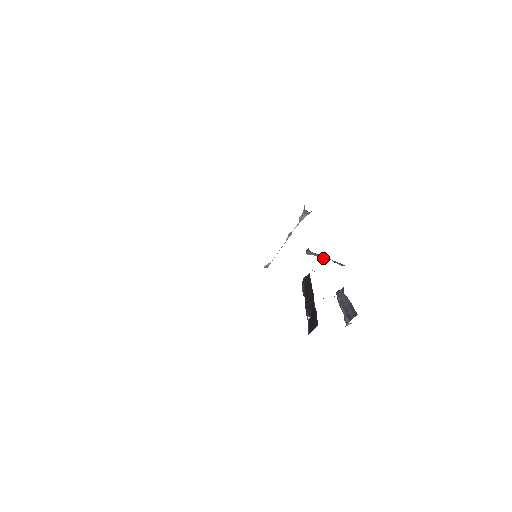
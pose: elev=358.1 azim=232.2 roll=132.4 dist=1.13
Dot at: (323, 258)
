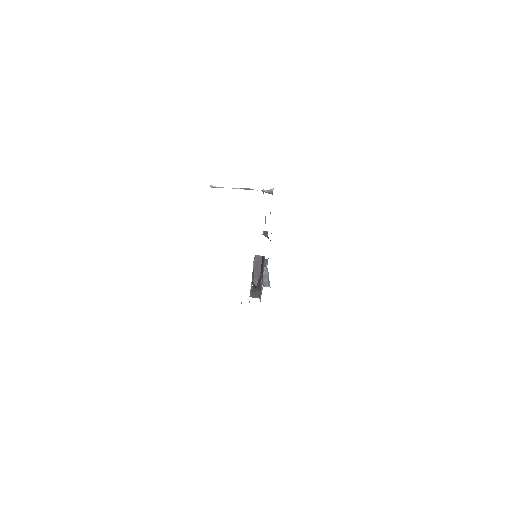
Dot at: occluded
